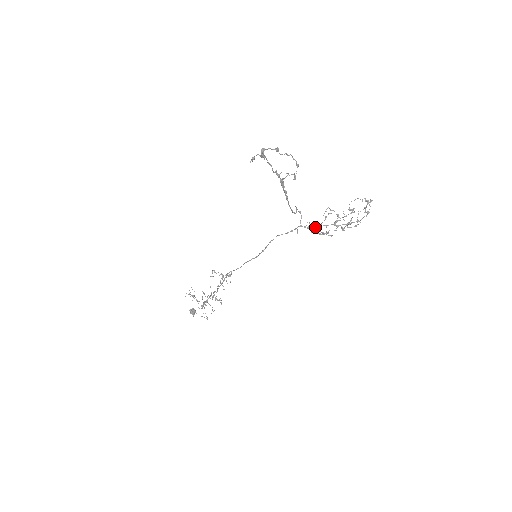
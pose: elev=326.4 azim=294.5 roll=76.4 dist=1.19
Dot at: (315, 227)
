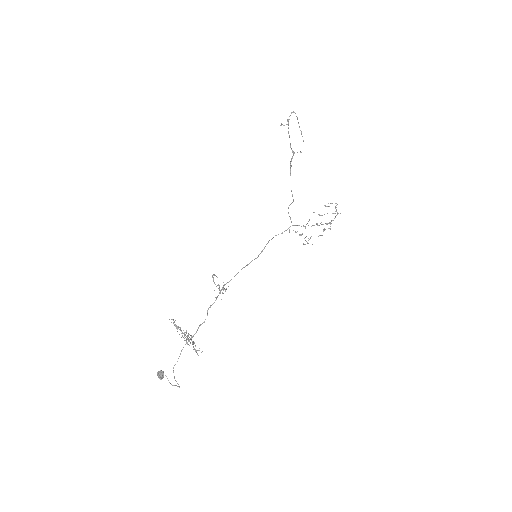
Dot at: (300, 234)
